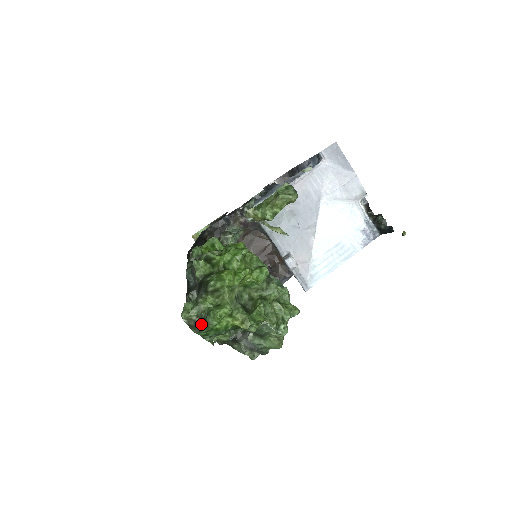
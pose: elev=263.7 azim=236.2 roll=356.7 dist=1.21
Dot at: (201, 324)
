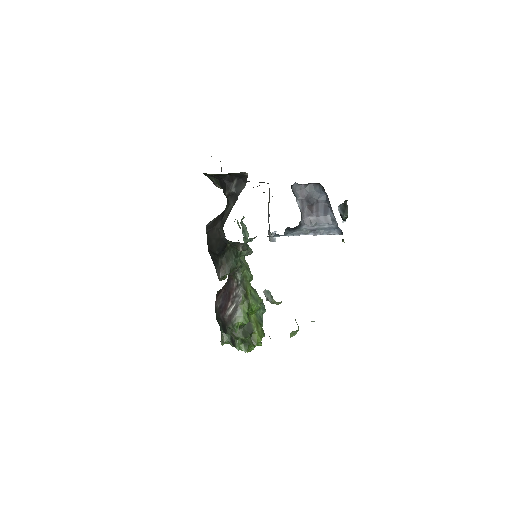
Dot at: occluded
